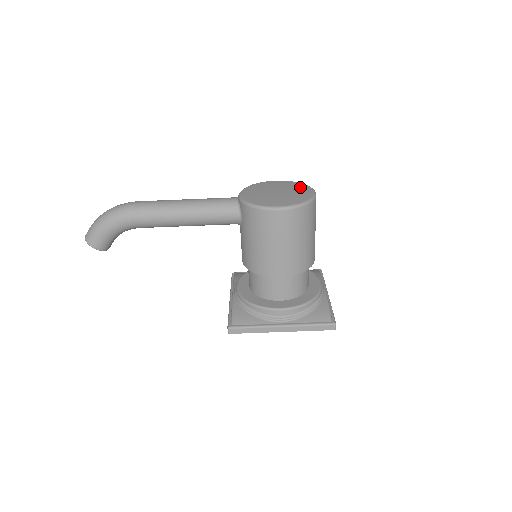
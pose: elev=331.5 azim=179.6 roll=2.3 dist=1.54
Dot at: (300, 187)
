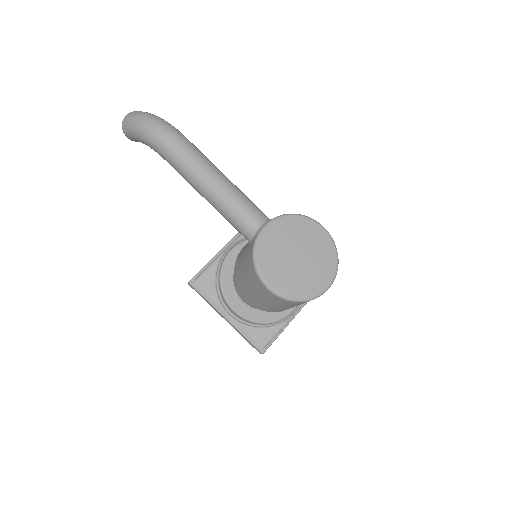
Dot at: (326, 267)
